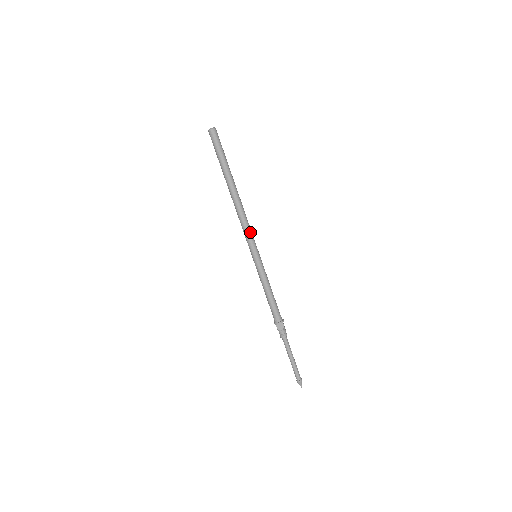
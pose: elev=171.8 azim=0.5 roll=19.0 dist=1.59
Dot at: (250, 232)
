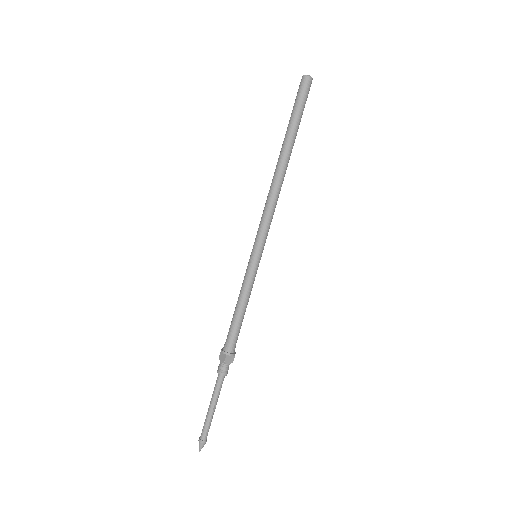
Dot at: (265, 222)
